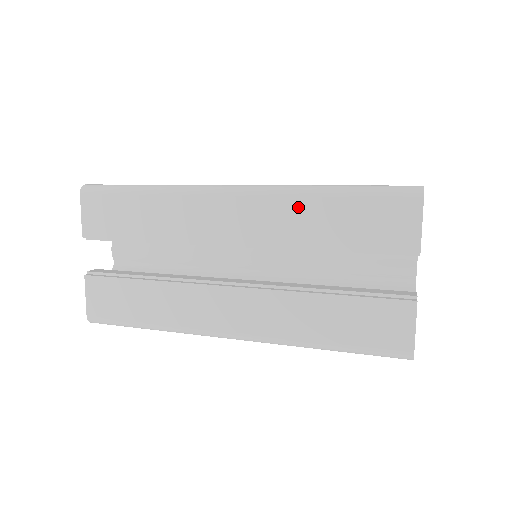
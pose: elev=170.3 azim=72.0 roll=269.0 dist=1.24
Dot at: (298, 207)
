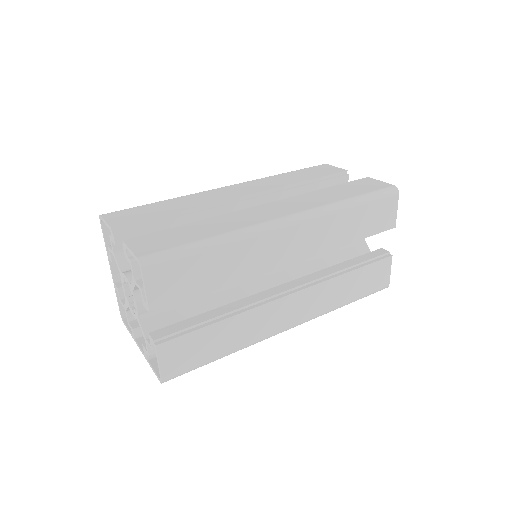
Dot at: (336, 221)
